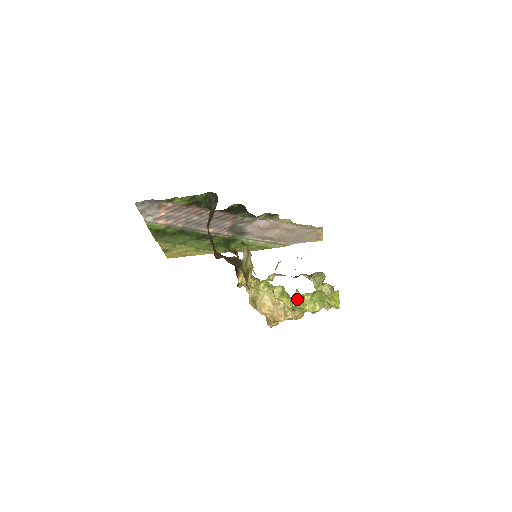
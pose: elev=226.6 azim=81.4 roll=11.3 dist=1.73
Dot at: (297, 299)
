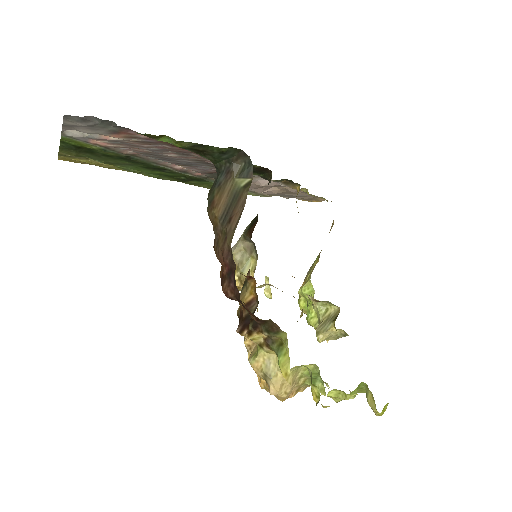
Dot at: (333, 391)
